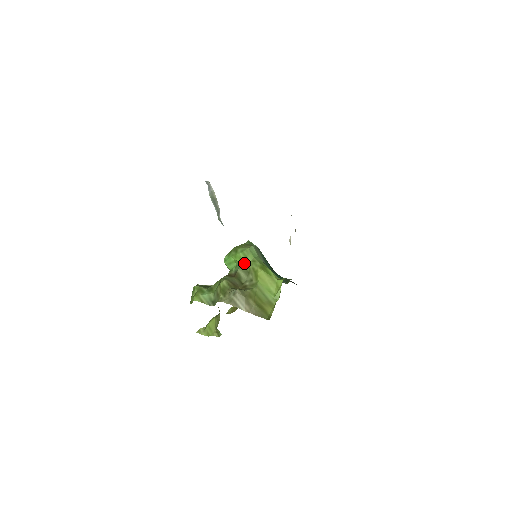
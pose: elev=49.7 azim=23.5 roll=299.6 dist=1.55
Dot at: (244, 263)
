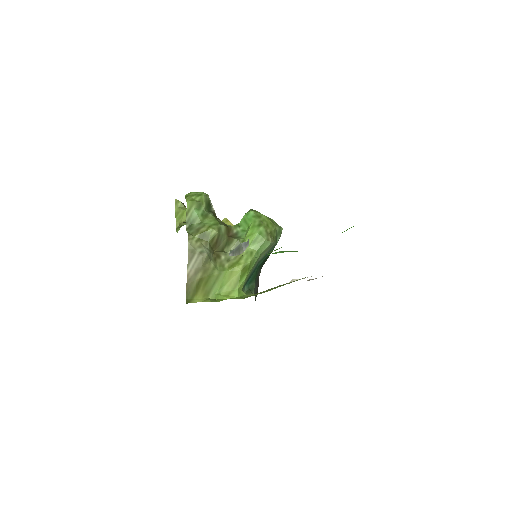
Dot at: occluded
